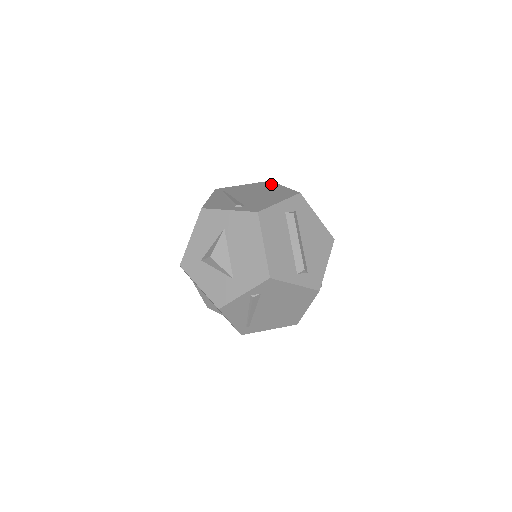
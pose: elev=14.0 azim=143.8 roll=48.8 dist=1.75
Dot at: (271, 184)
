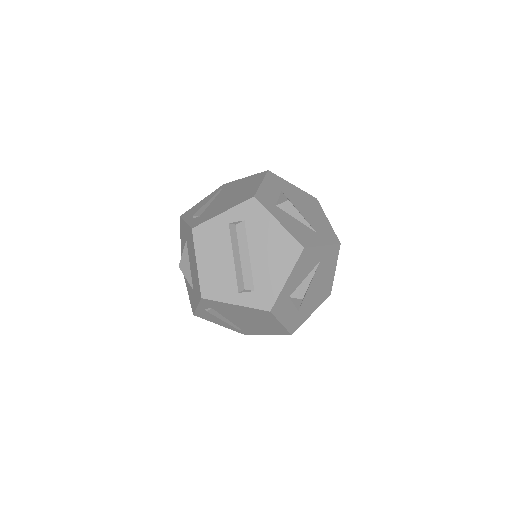
Dot at: (259, 177)
